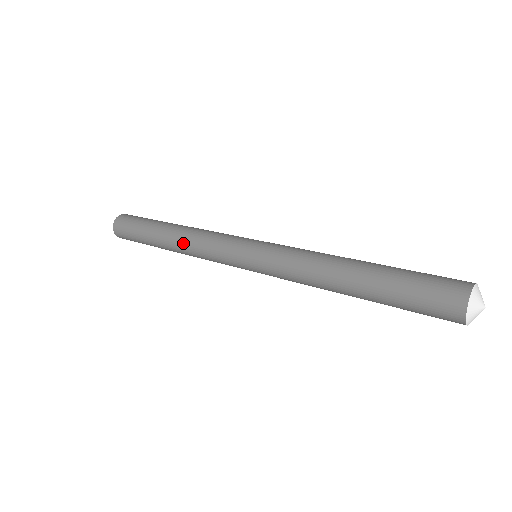
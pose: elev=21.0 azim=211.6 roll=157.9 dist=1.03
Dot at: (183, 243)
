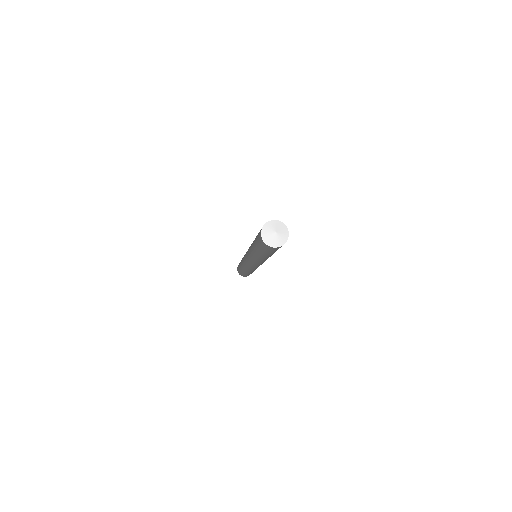
Dot at: (243, 266)
